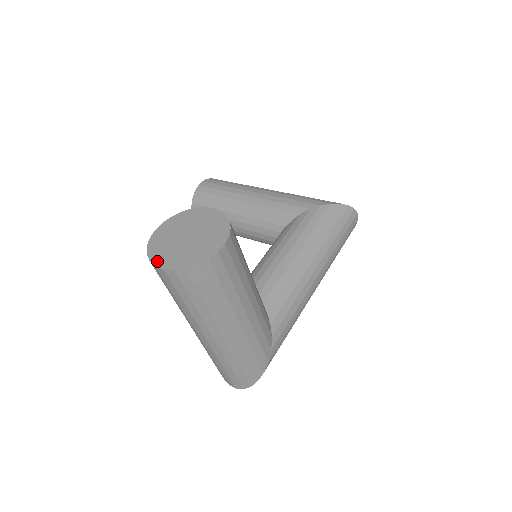
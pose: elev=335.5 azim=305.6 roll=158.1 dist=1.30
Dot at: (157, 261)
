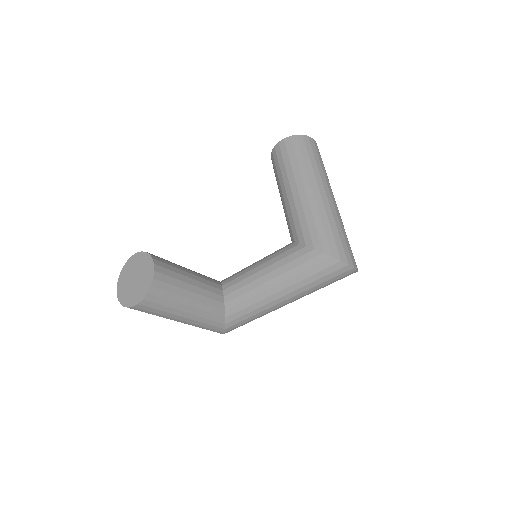
Dot at: (119, 283)
